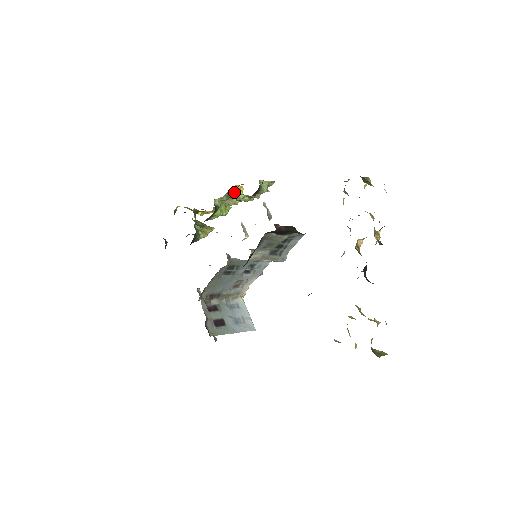
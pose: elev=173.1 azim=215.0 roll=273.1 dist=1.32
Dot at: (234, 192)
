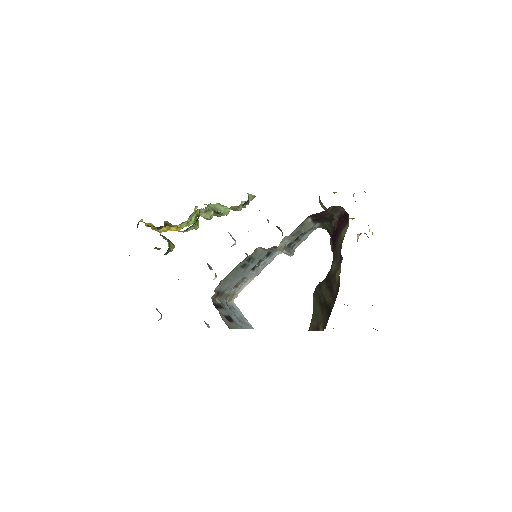
Dot at: (218, 203)
